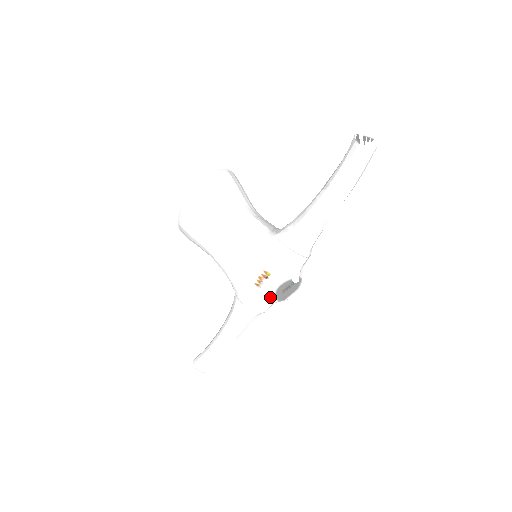
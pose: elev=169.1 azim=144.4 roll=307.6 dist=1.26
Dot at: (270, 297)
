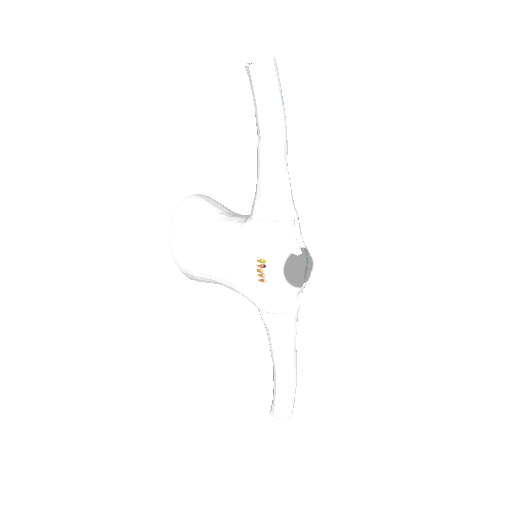
Dot at: (285, 287)
